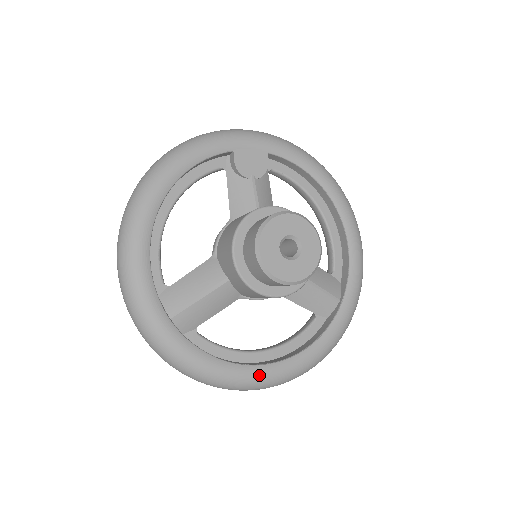
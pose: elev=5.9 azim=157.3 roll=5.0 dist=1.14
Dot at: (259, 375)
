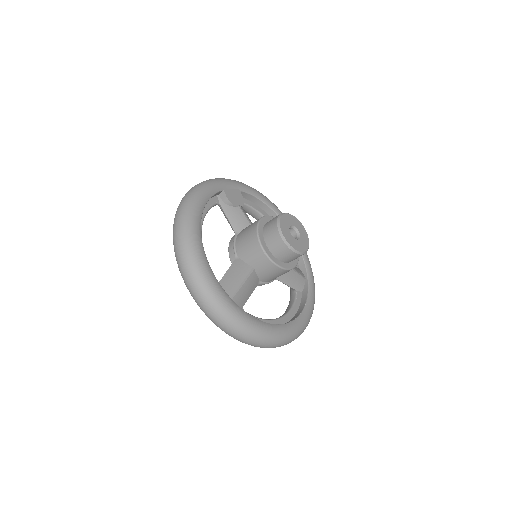
Dot at: (289, 330)
